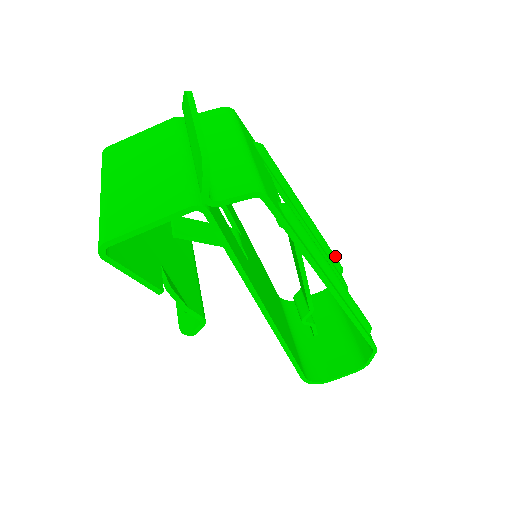
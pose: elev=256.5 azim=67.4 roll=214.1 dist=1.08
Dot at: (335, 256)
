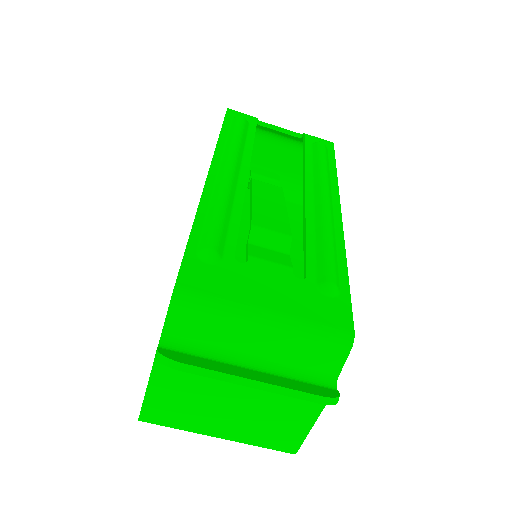
Dot at: (240, 128)
